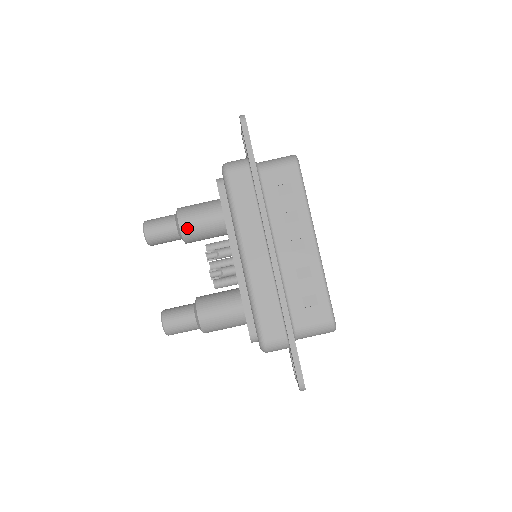
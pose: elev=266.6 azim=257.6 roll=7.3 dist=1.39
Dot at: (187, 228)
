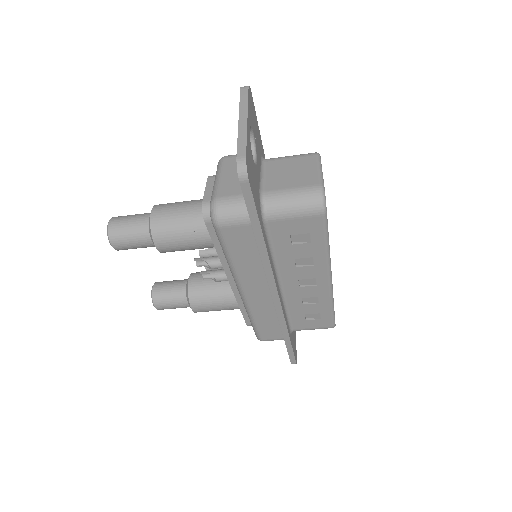
Dot at: (168, 251)
